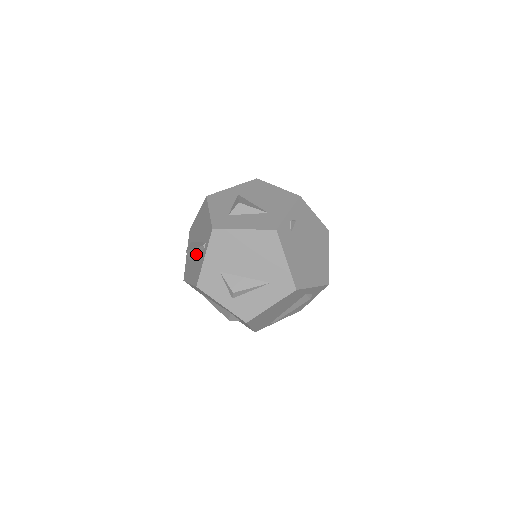
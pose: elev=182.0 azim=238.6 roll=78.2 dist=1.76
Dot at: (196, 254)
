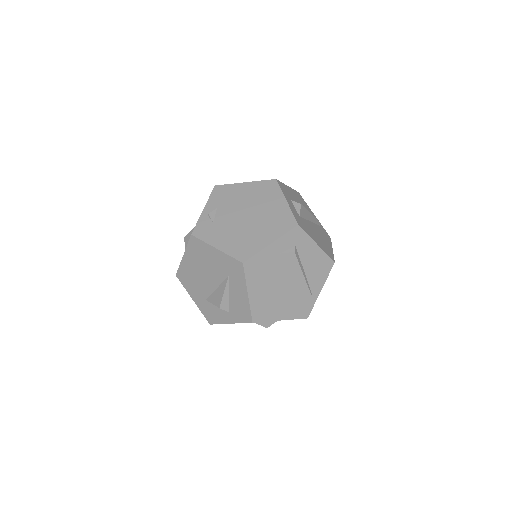
Dot at: occluded
